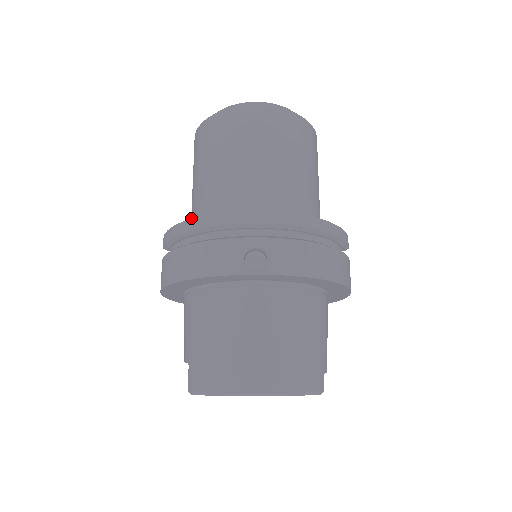
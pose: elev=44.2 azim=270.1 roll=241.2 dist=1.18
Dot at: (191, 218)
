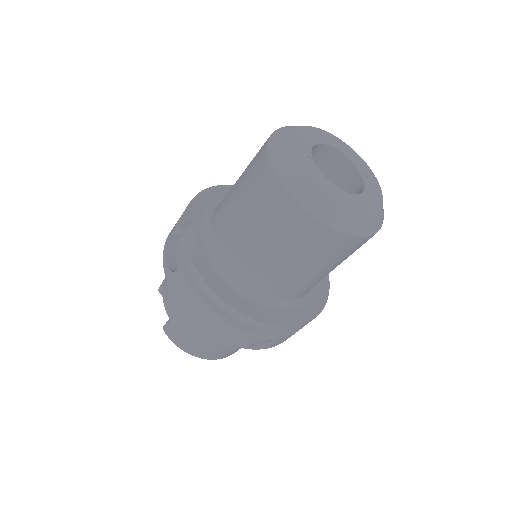
Dot at: (222, 240)
